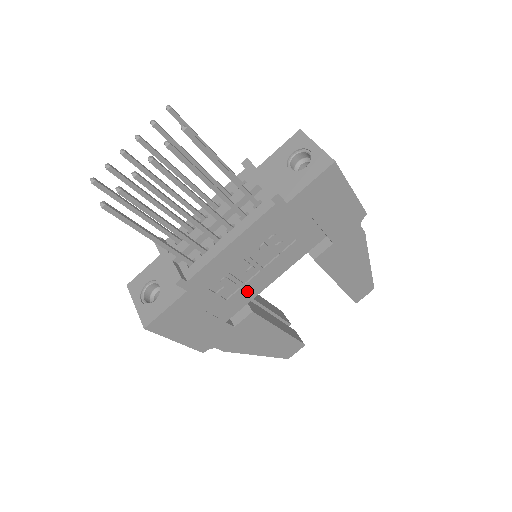
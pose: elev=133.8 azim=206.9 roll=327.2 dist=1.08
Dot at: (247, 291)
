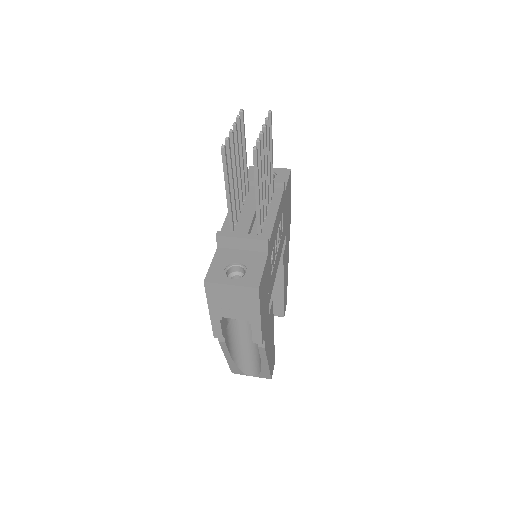
Dot at: (274, 271)
